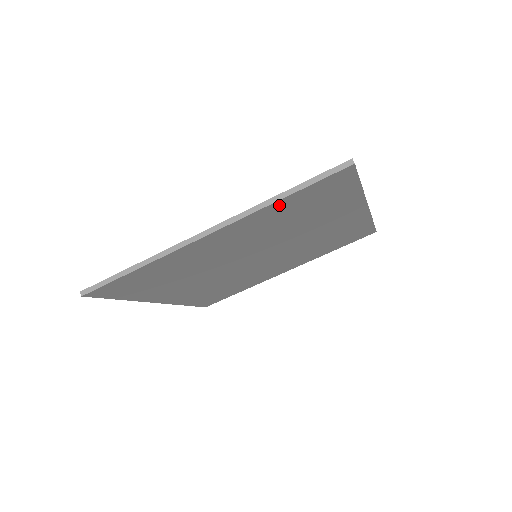
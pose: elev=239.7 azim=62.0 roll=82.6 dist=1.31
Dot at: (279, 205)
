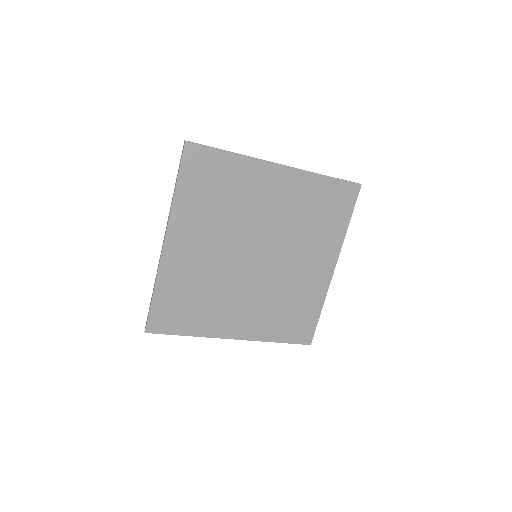
Dot at: (182, 196)
